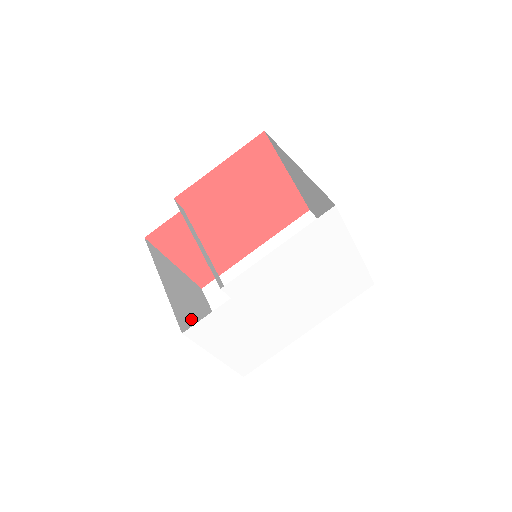
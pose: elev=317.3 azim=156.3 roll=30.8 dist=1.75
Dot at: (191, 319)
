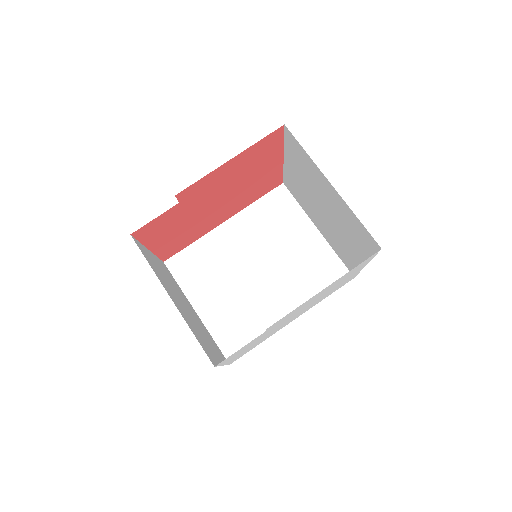
Dot at: (197, 331)
